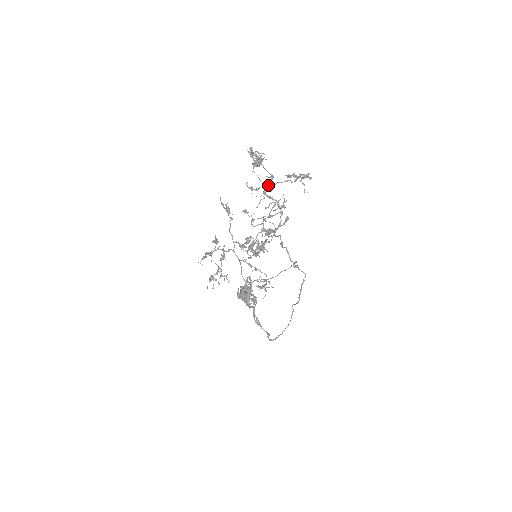
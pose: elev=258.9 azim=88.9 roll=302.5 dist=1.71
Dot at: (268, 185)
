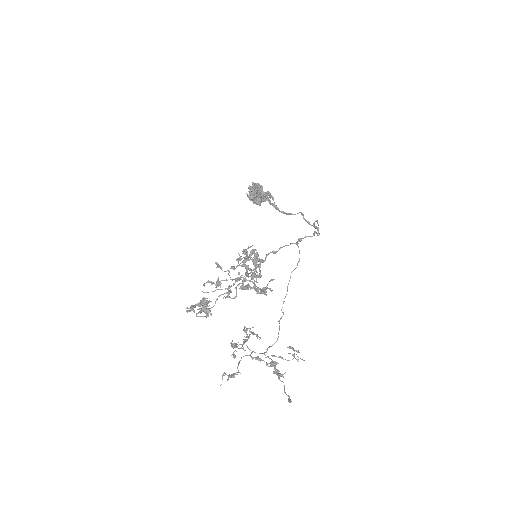
Dot at: occluded
